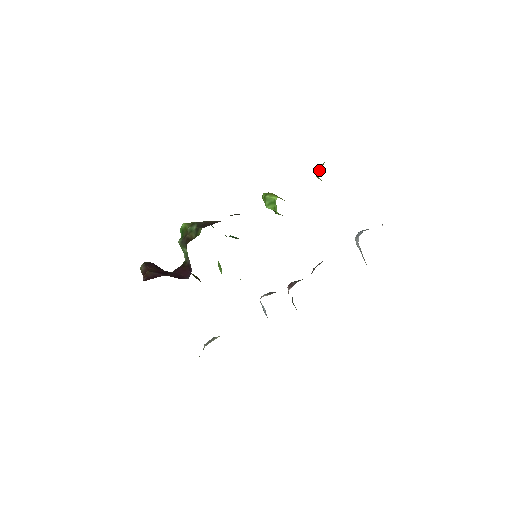
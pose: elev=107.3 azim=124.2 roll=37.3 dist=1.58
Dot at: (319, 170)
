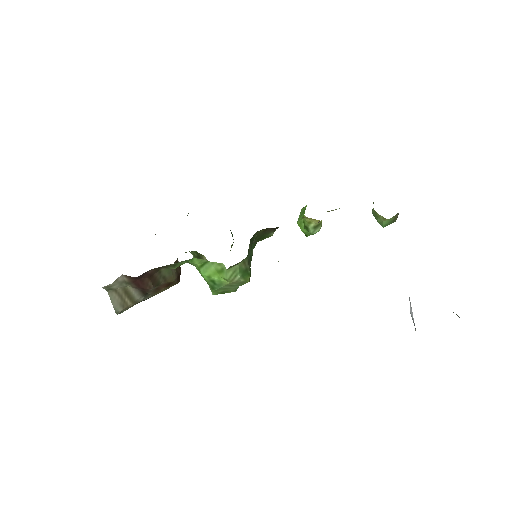
Dot at: occluded
